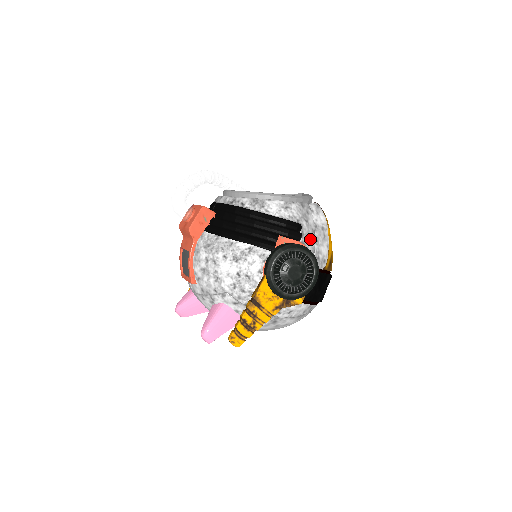
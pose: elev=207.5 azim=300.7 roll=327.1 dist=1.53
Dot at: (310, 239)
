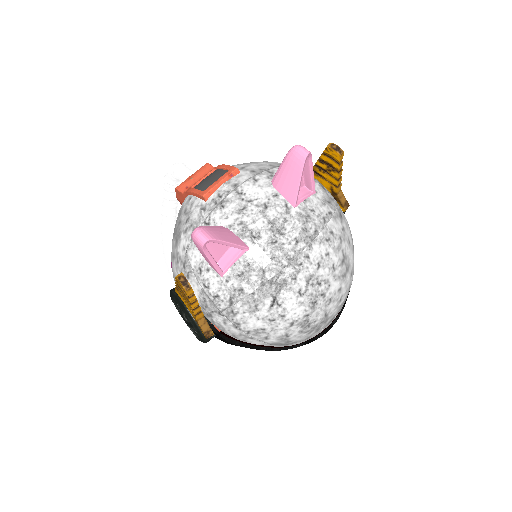
Dot at: occluded
